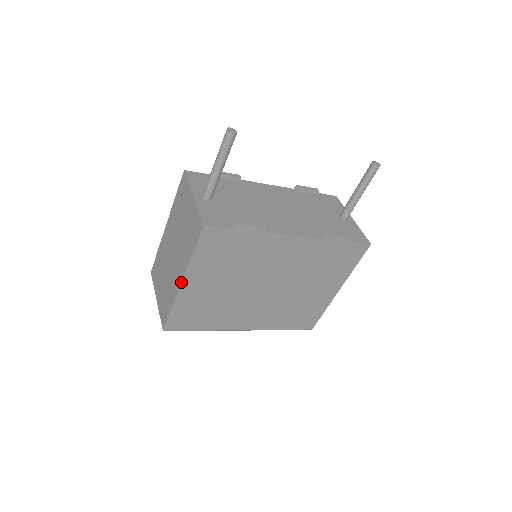
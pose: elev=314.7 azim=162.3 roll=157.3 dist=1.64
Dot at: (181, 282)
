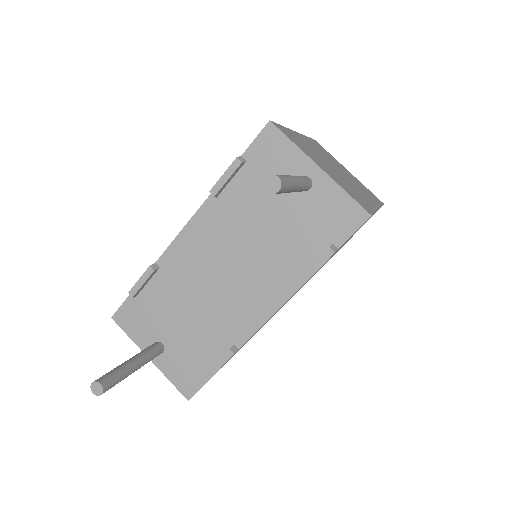
Dot at: occluded
